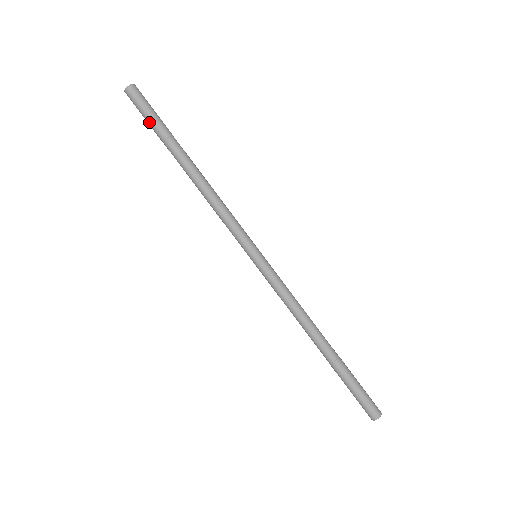
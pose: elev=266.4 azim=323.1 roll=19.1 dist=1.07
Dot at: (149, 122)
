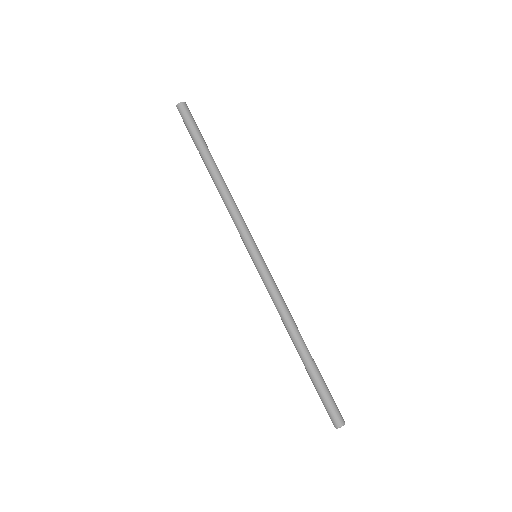
Dot at: (191, 131)
